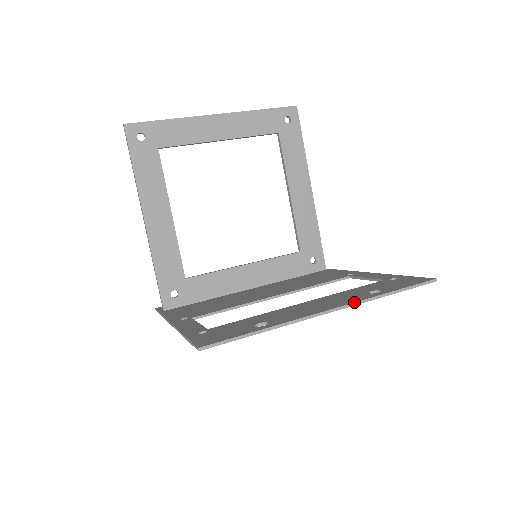
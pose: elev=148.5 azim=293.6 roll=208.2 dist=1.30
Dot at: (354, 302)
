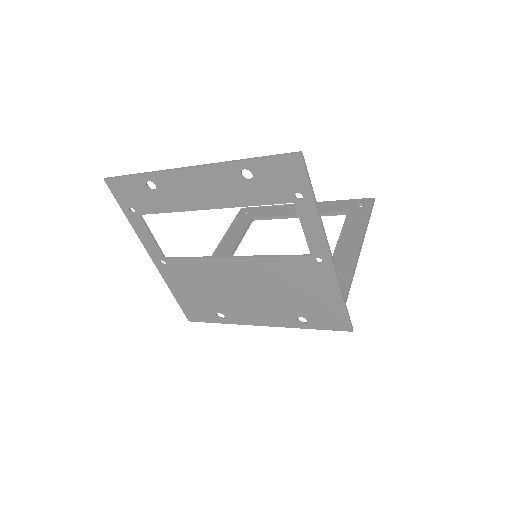
Dot at: (212, 163)
